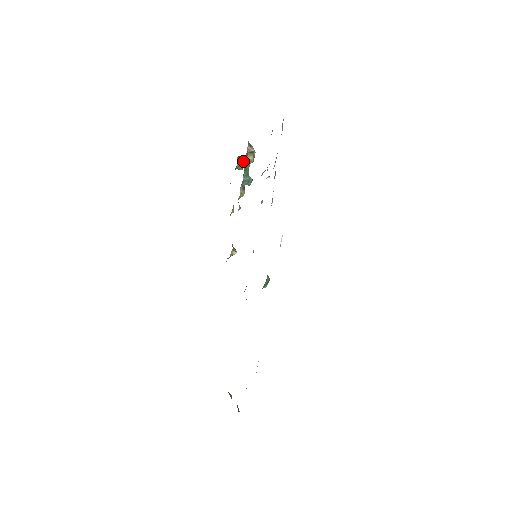
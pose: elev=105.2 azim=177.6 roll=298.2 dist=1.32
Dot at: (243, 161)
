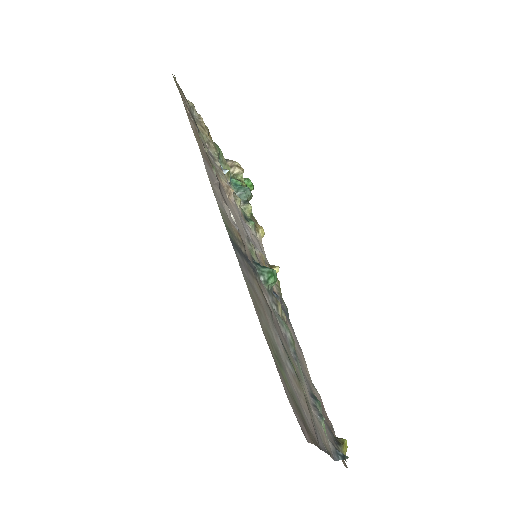
Dot at: (245, 180)
